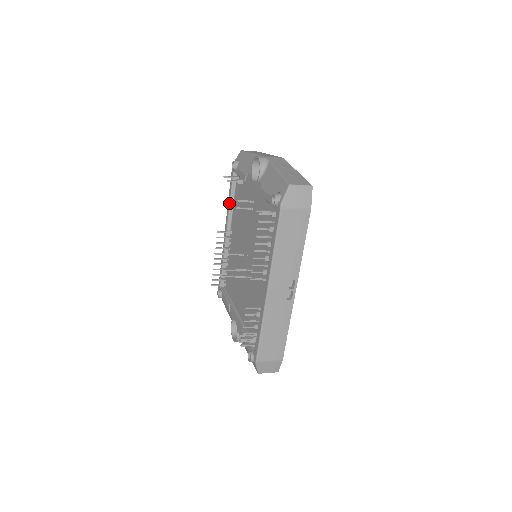
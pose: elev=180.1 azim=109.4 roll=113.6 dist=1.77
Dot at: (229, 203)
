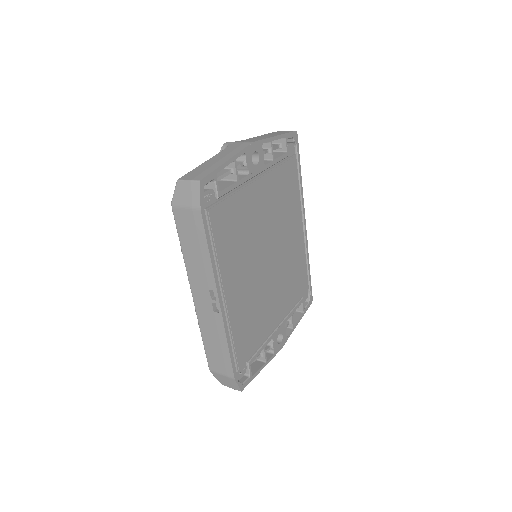
Dot at: occluded
